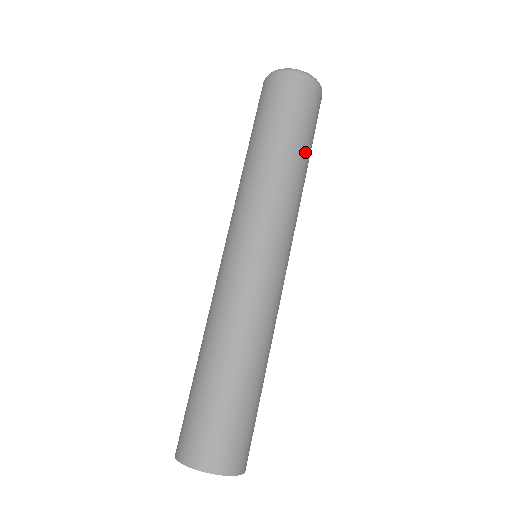
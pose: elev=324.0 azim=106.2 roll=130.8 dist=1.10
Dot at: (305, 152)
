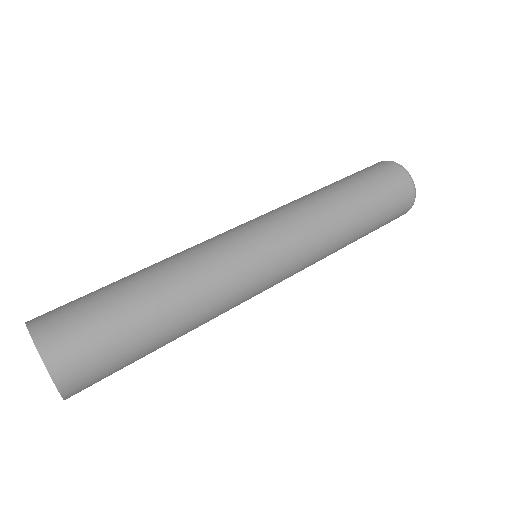
Dot at: (359, 204)
